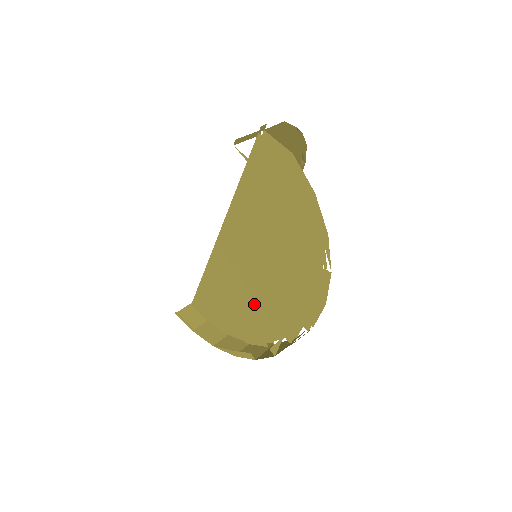
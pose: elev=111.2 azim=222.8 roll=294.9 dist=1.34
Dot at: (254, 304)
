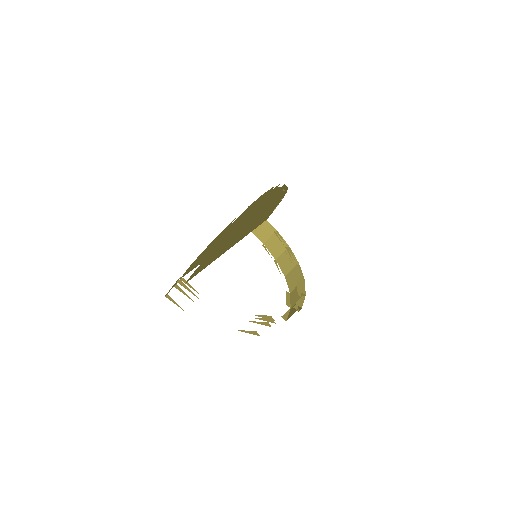
Dot at: occluded
